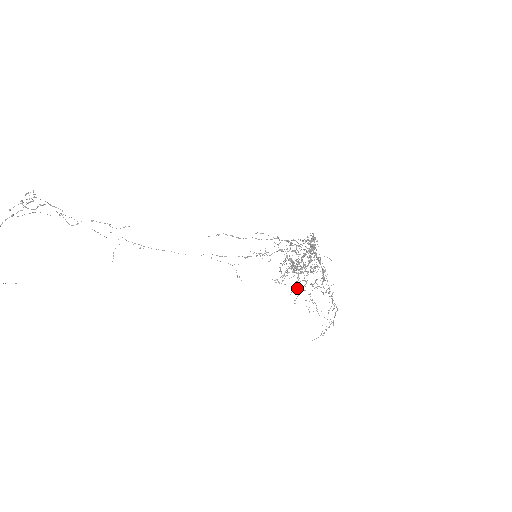
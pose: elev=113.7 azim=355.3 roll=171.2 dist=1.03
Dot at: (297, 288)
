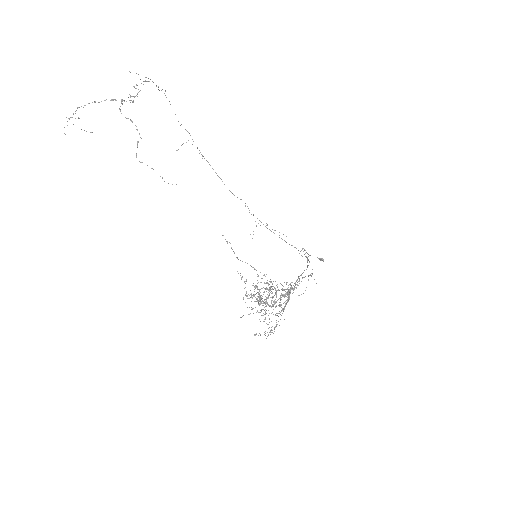
Dot at: occluded
